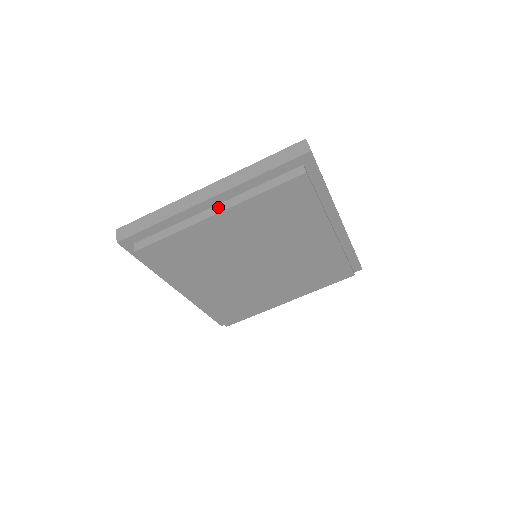
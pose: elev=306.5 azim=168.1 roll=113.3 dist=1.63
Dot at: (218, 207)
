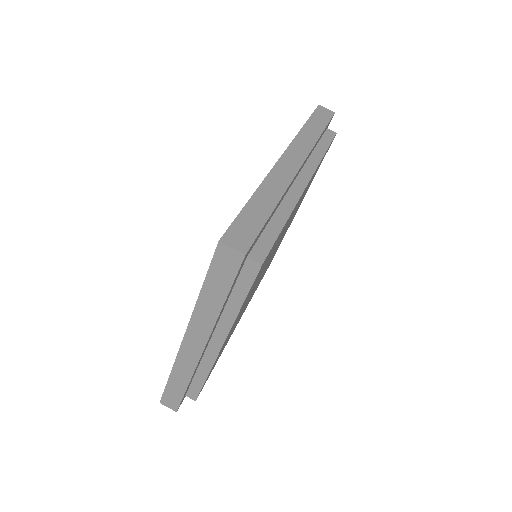
Dot at: (215, 340)
